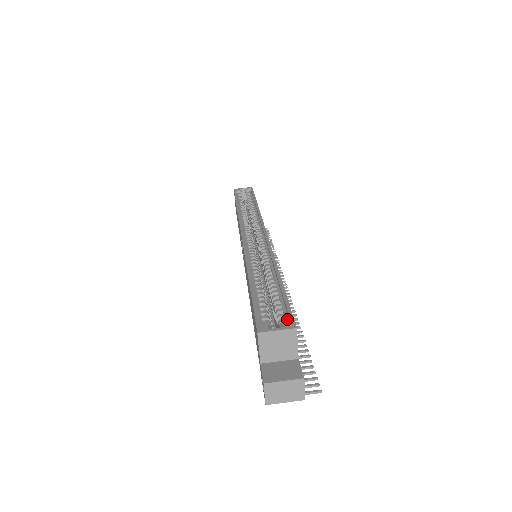
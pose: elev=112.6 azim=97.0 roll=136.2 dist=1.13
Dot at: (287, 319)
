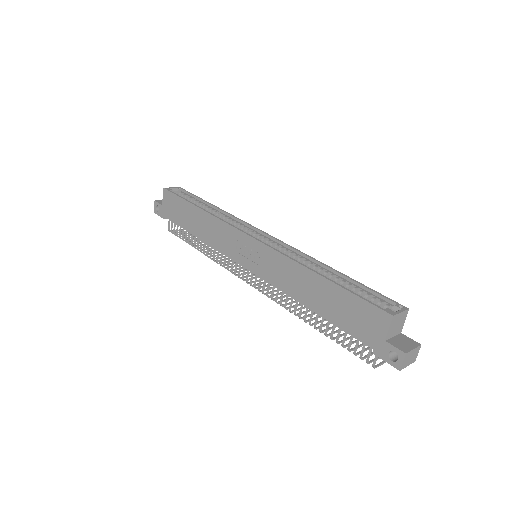
Dot at: (390, 304)
